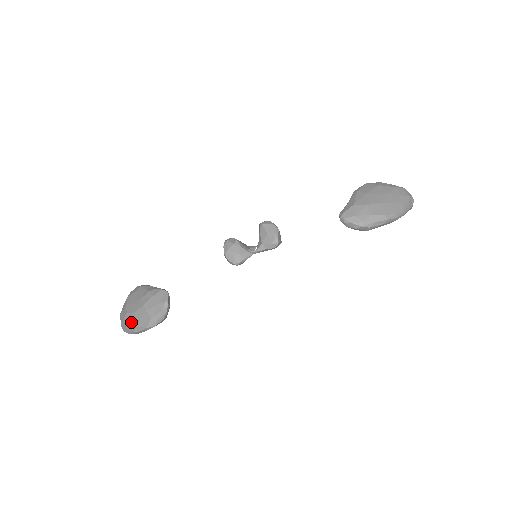
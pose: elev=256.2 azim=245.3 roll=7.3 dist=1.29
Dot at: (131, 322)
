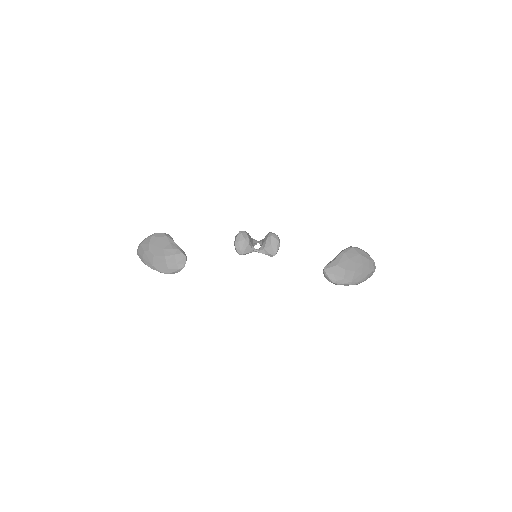
Dot at: (149, 259)
